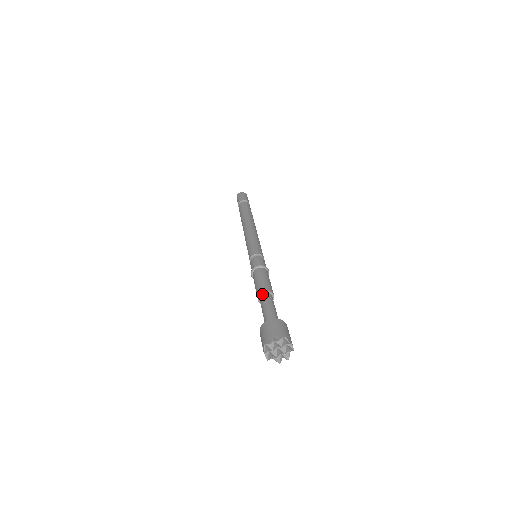
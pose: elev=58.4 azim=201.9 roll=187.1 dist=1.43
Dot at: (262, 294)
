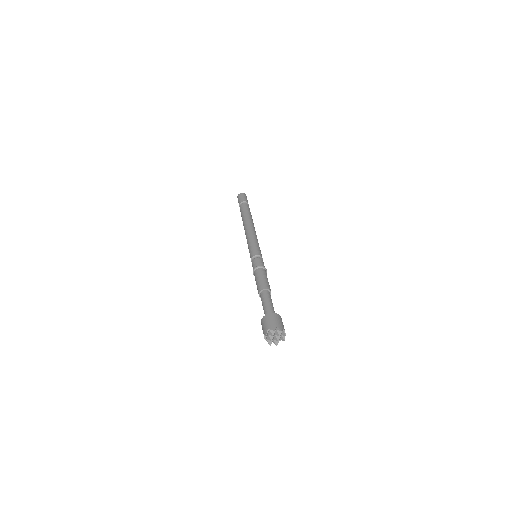
Dot at: (260, 295)
